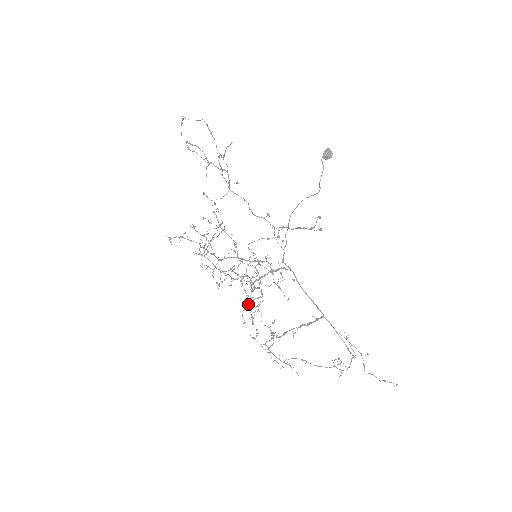
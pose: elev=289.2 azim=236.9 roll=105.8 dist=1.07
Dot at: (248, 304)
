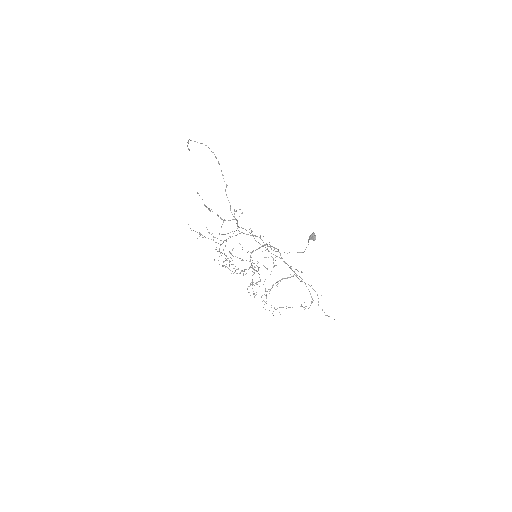
Dot at: occluded
